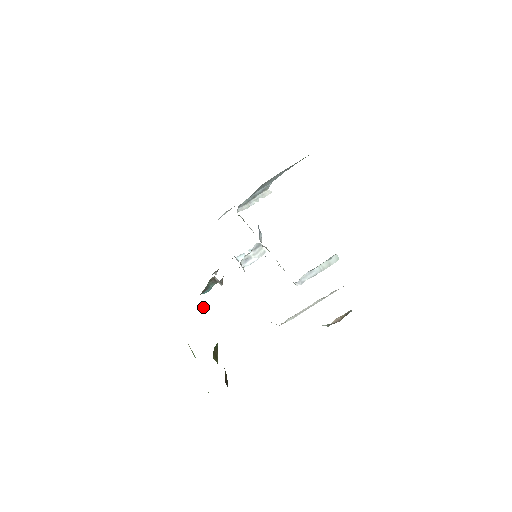
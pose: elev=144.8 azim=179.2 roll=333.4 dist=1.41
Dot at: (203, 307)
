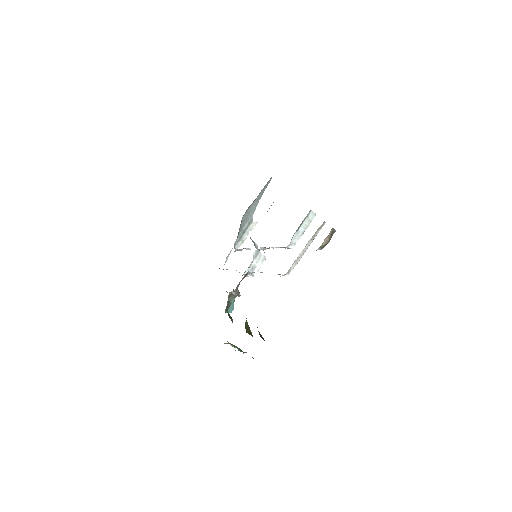
Dot at: (230, 316)
